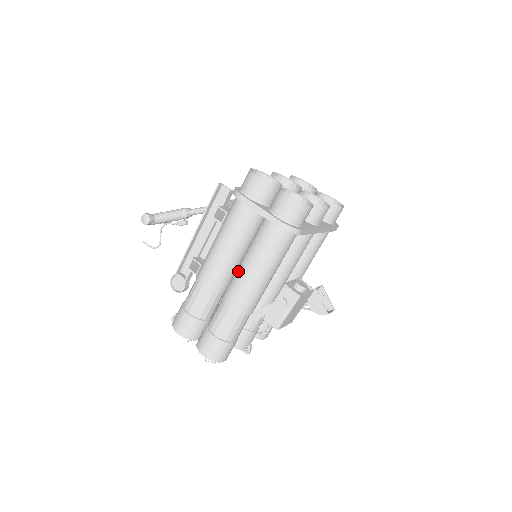
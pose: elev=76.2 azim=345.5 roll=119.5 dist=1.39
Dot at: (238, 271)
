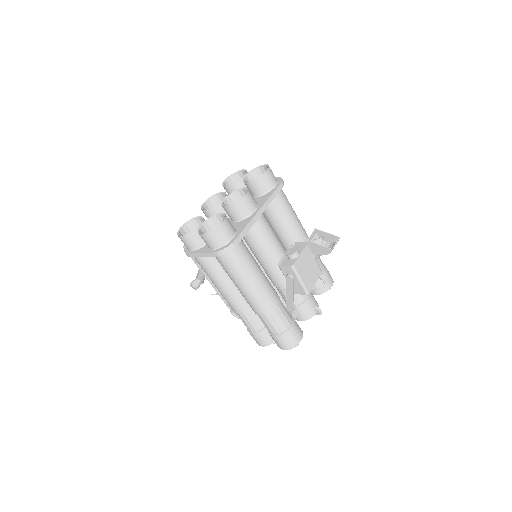
Dot at: occluded
